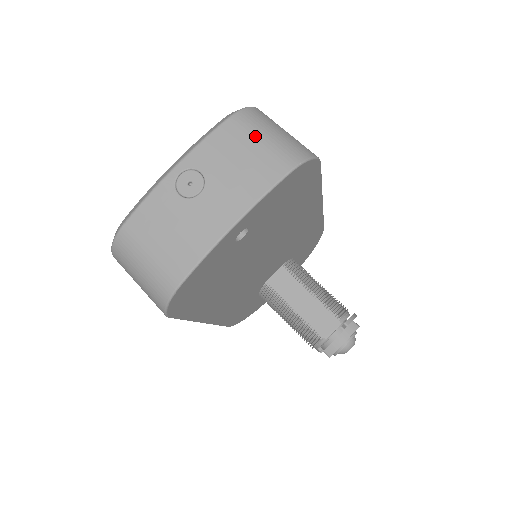
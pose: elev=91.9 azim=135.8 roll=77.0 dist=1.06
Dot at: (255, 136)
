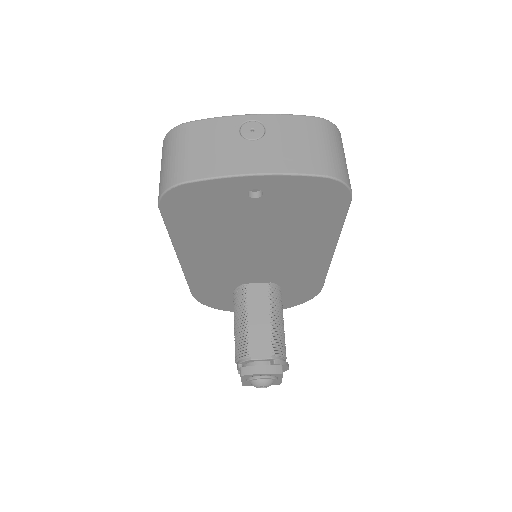
Dot at: (321, 139)
